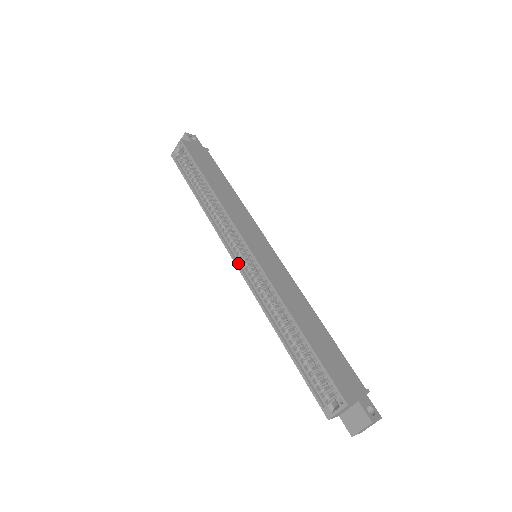
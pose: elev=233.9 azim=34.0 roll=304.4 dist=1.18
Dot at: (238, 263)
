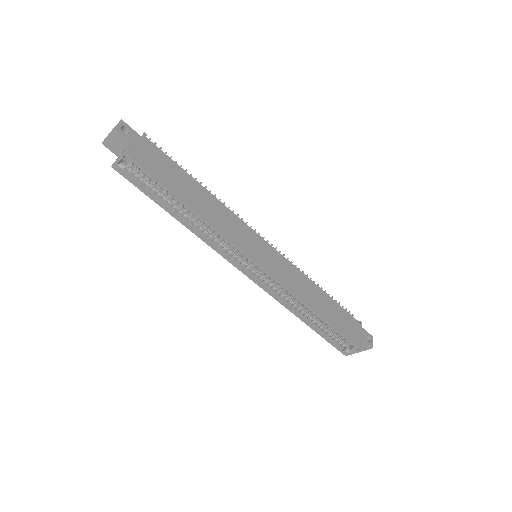
Dot at: (247, 273)
